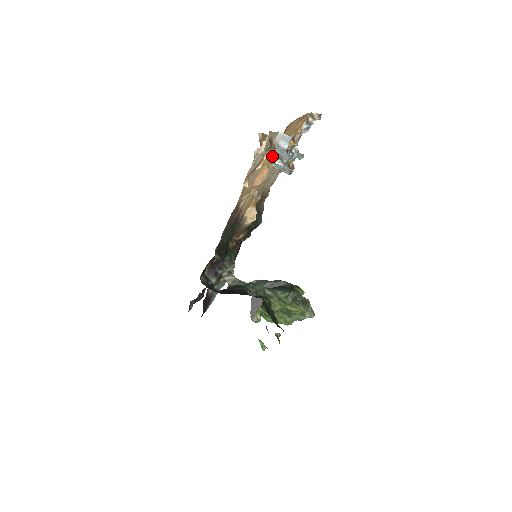
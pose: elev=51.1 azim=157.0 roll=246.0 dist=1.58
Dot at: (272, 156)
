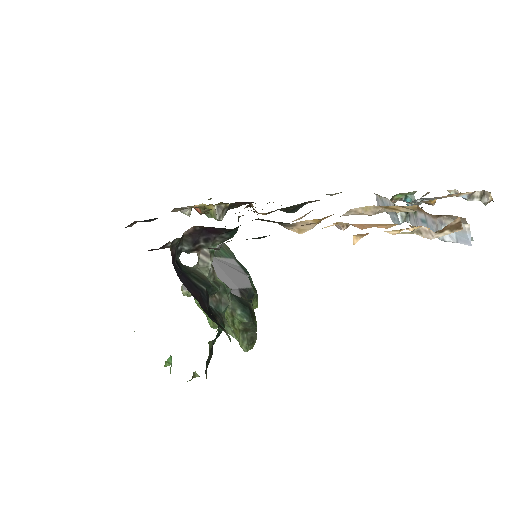
Dot at: occluded
